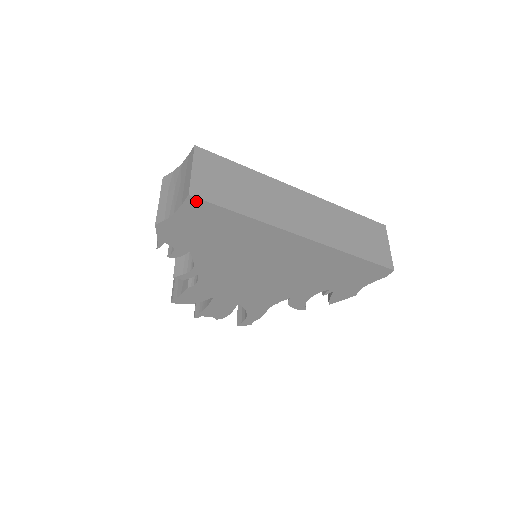
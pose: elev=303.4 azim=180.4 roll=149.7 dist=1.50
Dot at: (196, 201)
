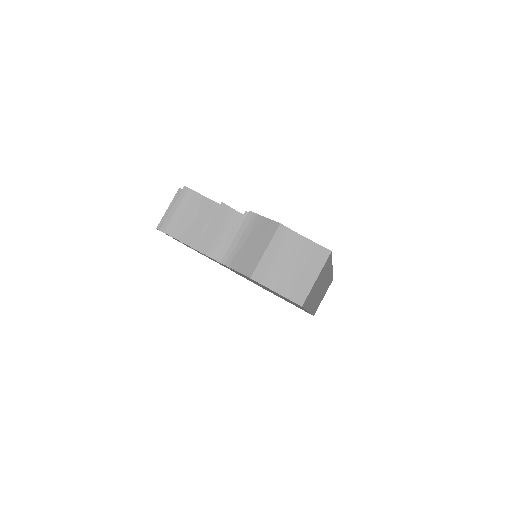
Dot at: (299, 305)
